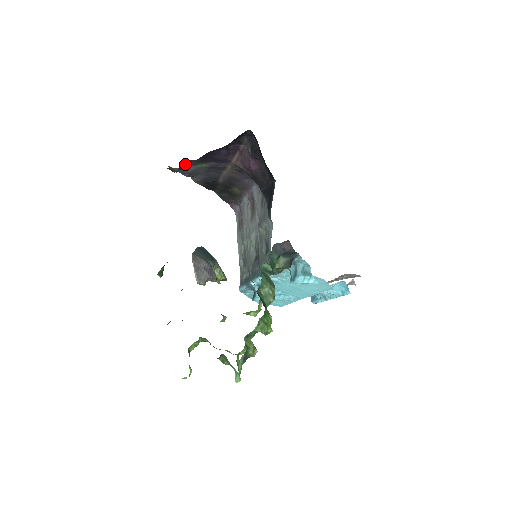
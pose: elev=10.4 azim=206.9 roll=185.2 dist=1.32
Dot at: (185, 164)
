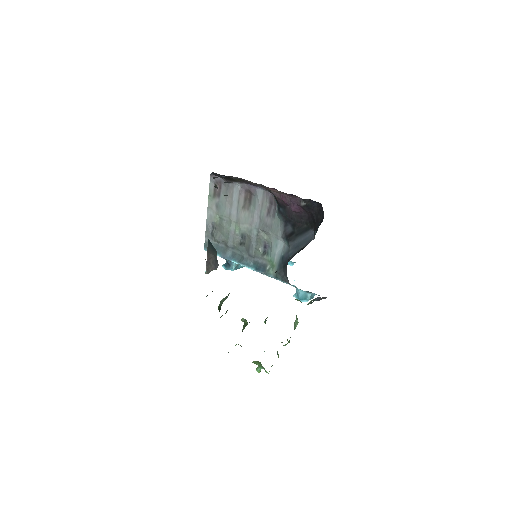
Dot at: occluded
